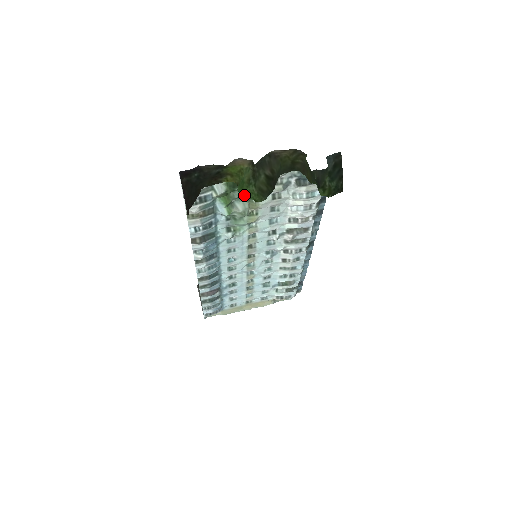
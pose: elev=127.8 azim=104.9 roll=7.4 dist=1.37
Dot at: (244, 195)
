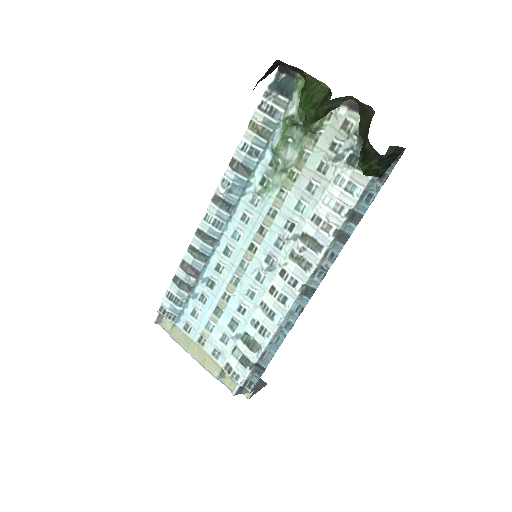
Dot at: (302, 107)
